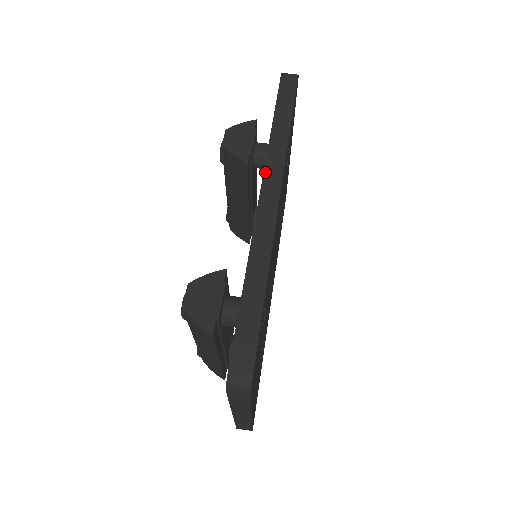
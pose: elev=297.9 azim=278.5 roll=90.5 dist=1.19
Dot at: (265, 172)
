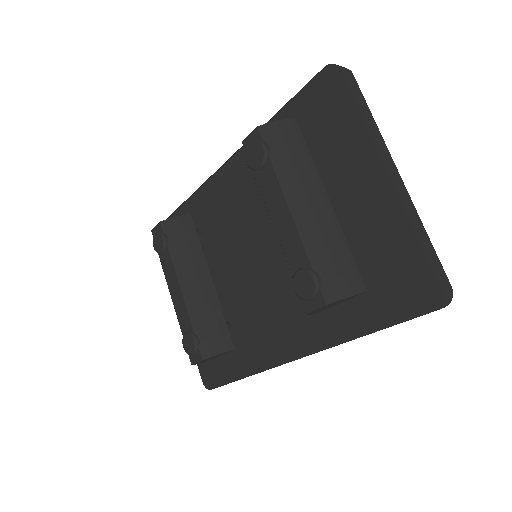
Dot at: (213, 175)
